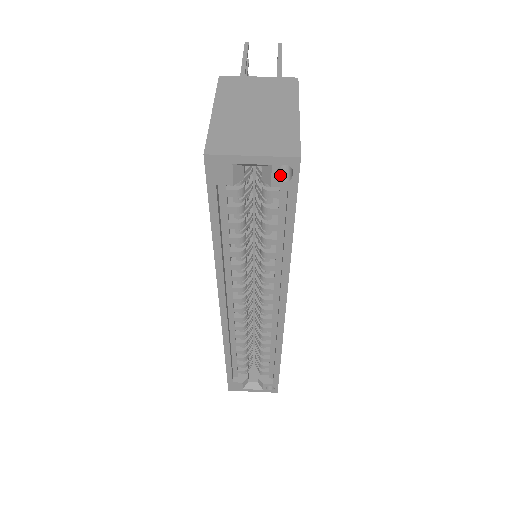
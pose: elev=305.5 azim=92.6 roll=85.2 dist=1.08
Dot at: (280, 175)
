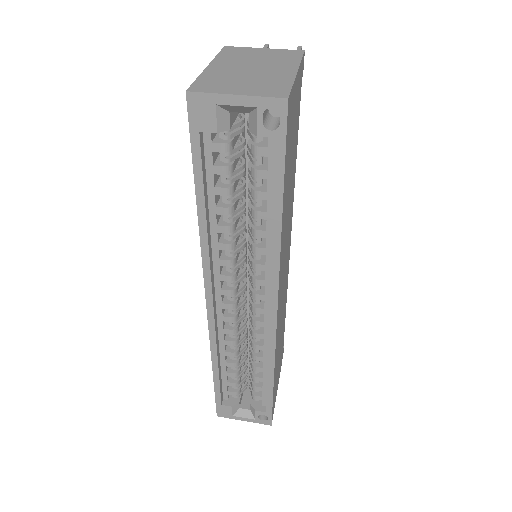
Dot at: (268, 125)
